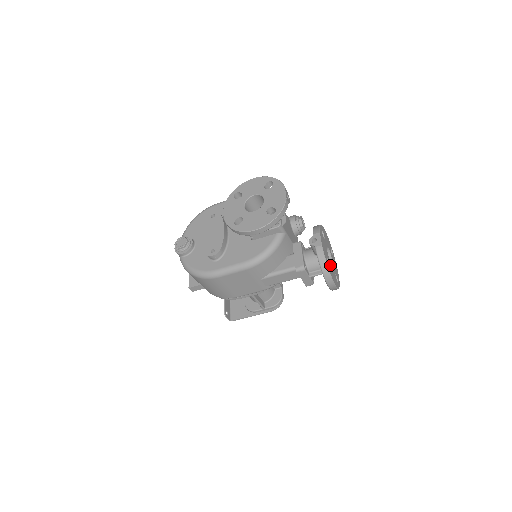
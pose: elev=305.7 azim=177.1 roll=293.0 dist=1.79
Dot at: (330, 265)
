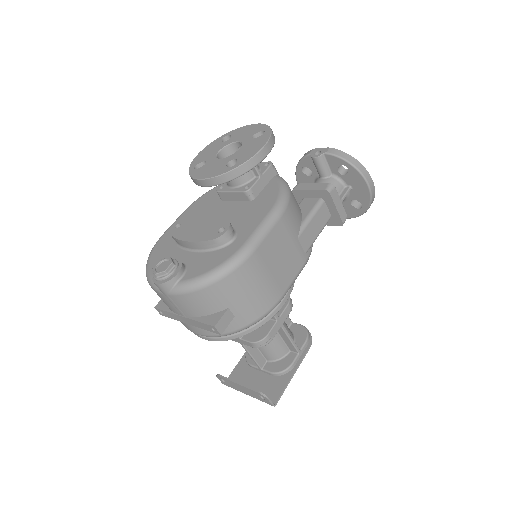
Dot at: occluded
